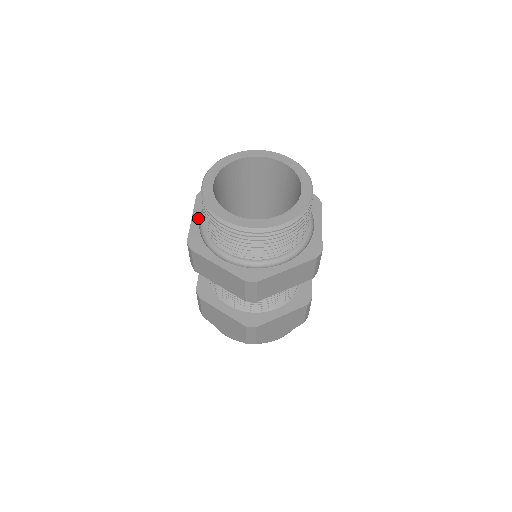
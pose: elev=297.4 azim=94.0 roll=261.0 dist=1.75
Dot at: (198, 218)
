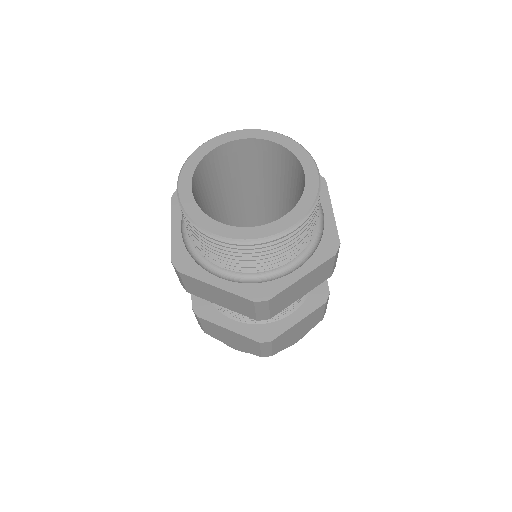
Dot at: (179, 228)
